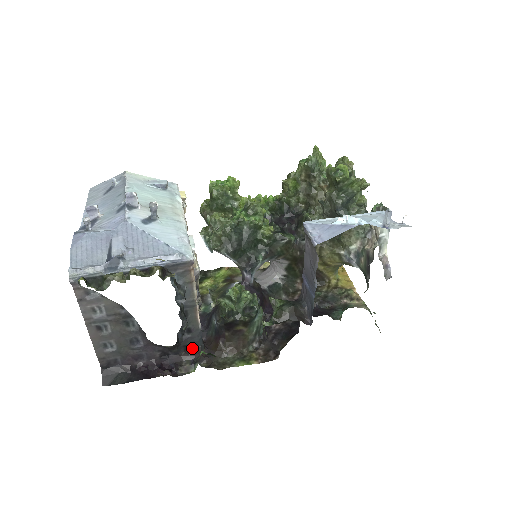
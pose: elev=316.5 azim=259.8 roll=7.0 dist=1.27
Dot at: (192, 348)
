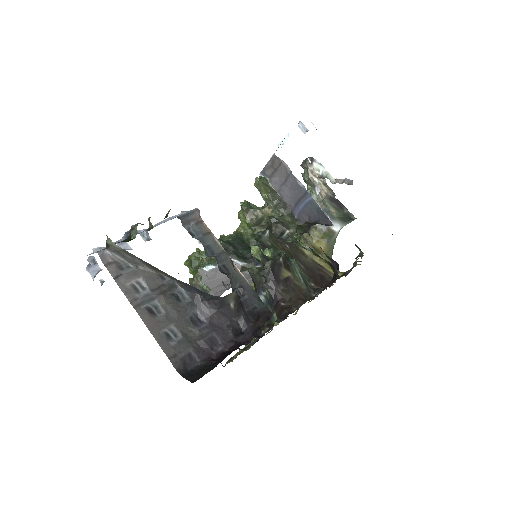
Dot at: (258, 312)
